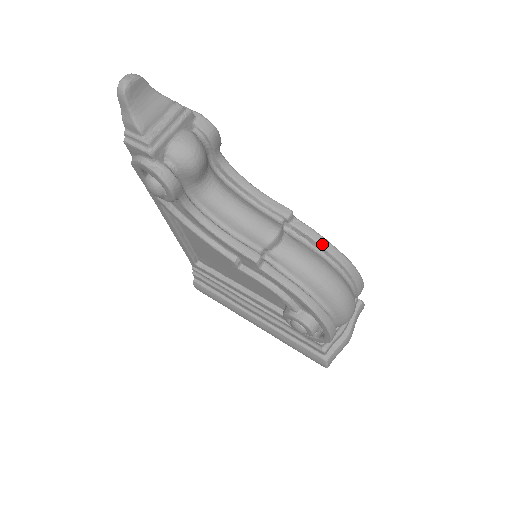
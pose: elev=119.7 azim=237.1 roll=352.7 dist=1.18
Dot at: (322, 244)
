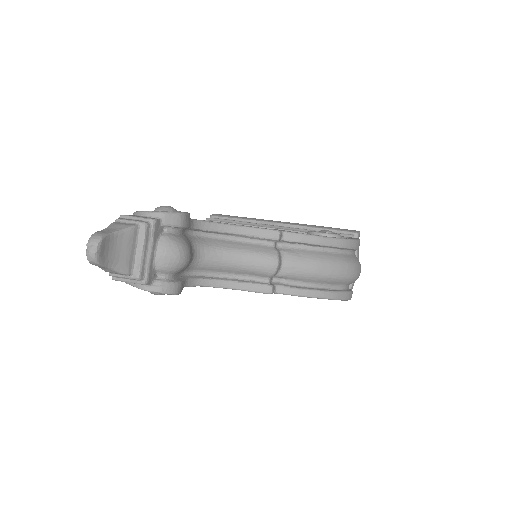
Dot at: (316, 243)
